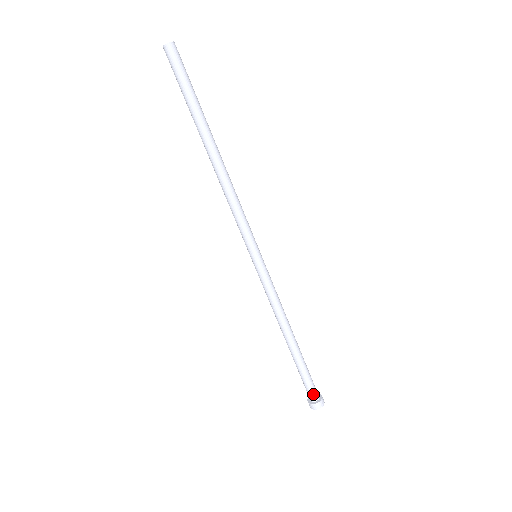
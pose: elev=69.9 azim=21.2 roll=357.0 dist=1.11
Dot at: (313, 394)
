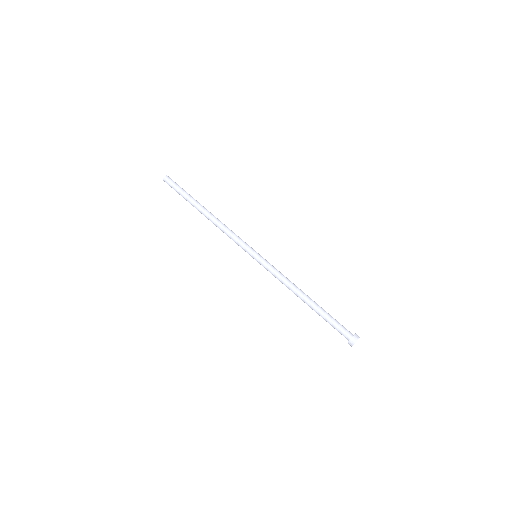
Dot at: (344, 334)
